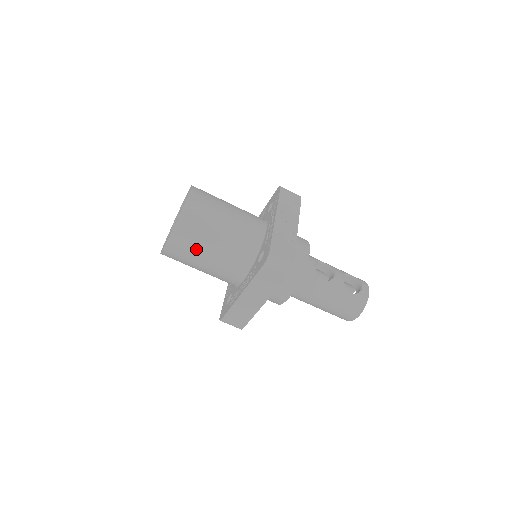
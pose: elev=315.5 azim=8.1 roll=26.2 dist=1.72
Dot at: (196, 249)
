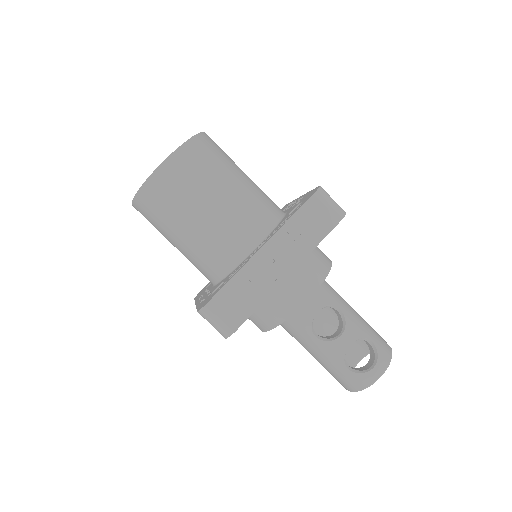
Dot at: (160, 229)
